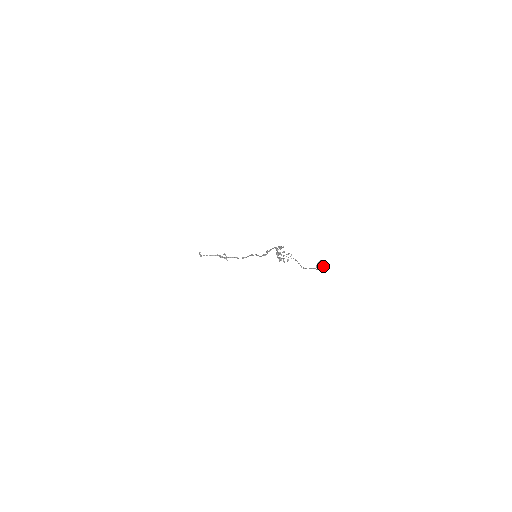
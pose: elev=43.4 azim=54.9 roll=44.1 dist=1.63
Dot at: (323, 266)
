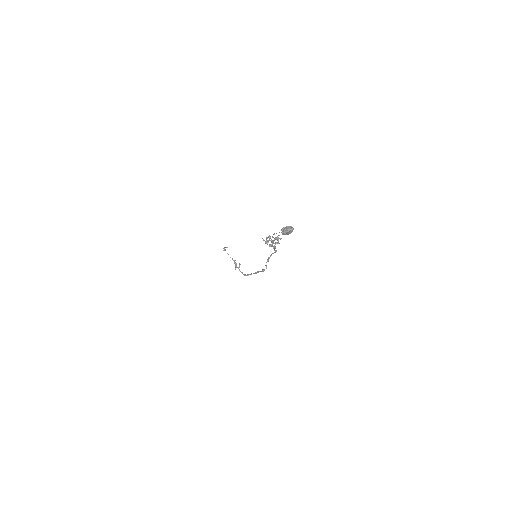
Dot at: (288, 230)
